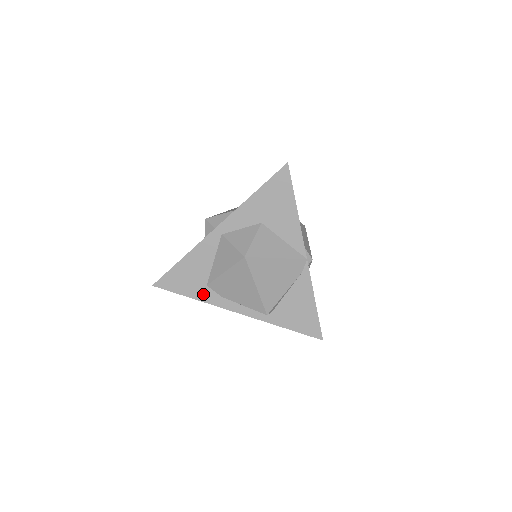
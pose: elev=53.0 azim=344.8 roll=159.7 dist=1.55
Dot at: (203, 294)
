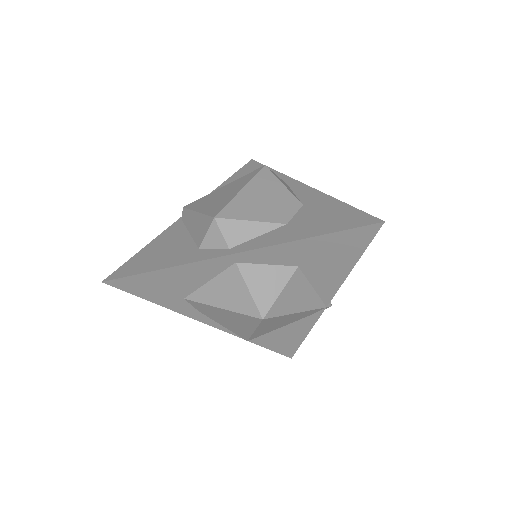
Dot at: (174, 304)
